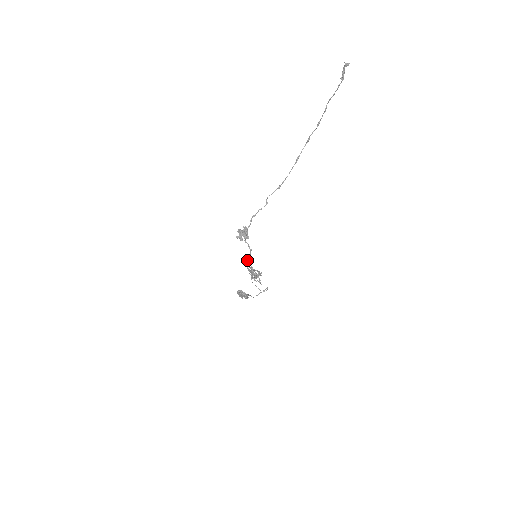
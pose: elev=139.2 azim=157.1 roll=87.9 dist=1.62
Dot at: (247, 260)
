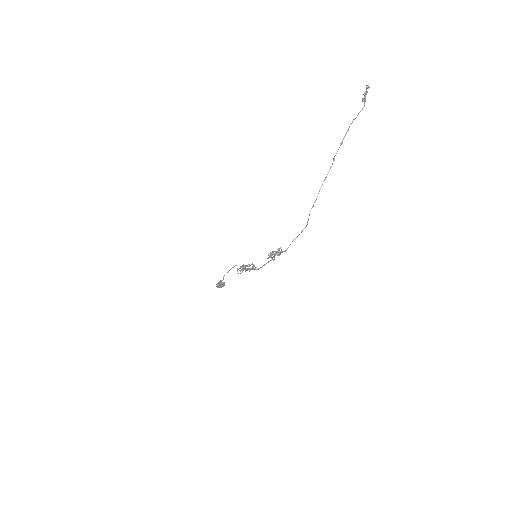
Dot at: occluded
